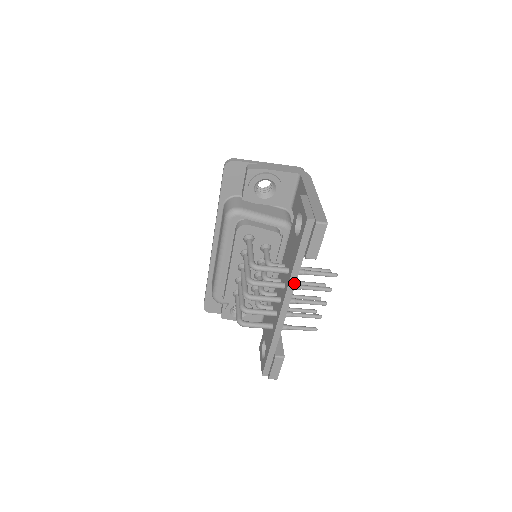
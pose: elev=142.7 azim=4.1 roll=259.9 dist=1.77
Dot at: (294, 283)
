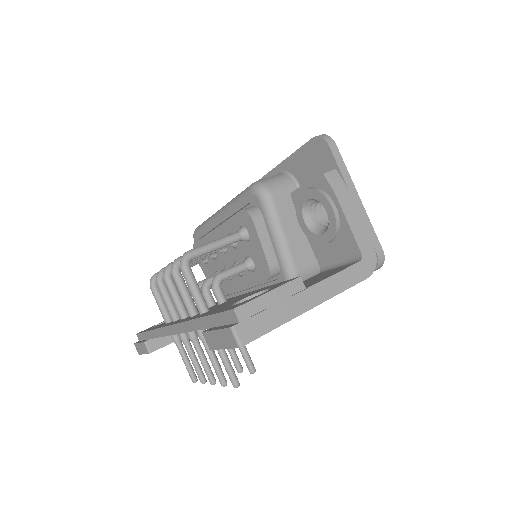
Dot at: (189, 329)
